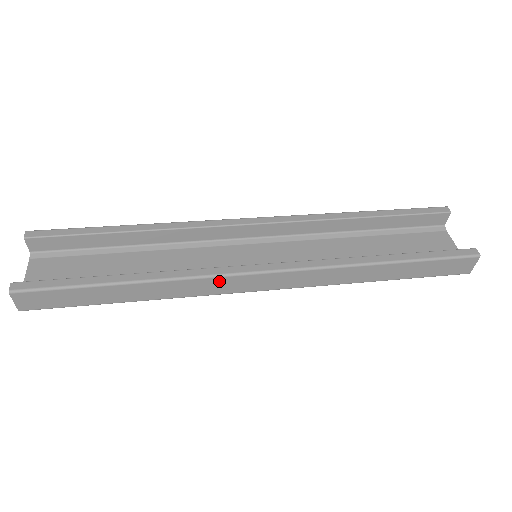
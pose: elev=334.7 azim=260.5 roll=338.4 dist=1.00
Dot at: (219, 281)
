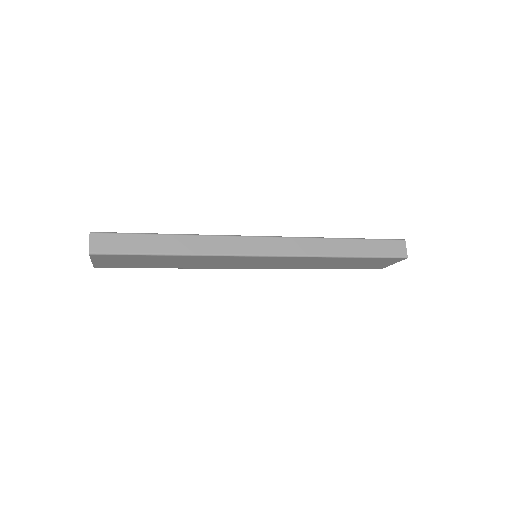
Dot at: (233, 240)
